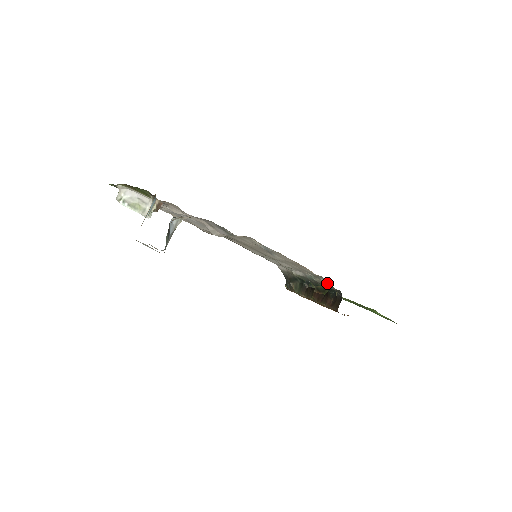
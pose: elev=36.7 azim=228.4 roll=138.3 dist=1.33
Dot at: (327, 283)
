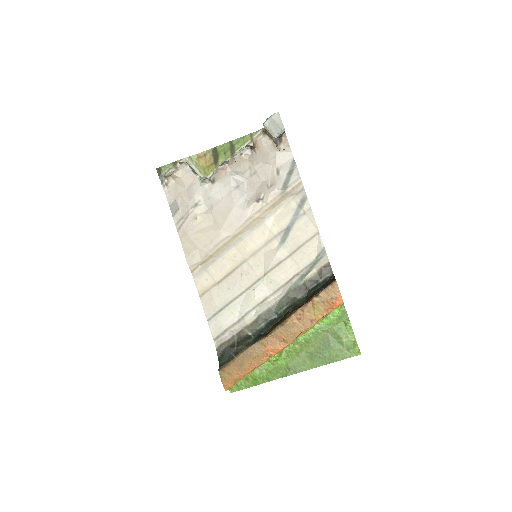
Dot at: (325, 264)
